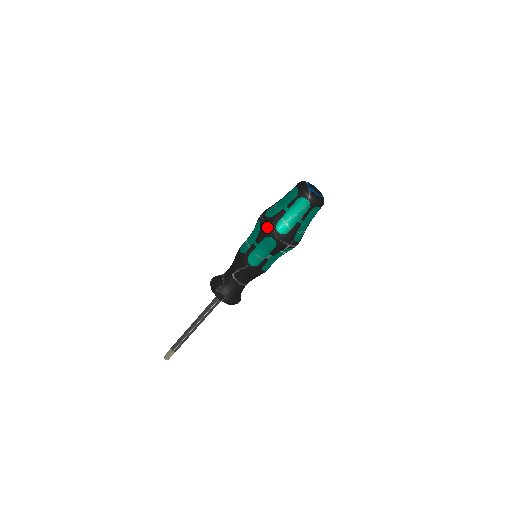
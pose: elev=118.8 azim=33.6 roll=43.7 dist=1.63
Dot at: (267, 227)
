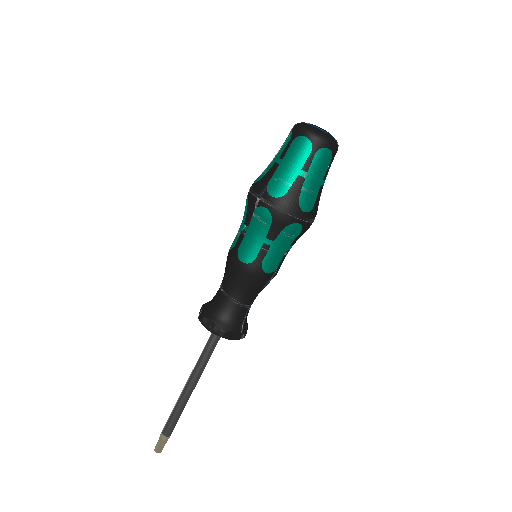
Dot at: occluded
